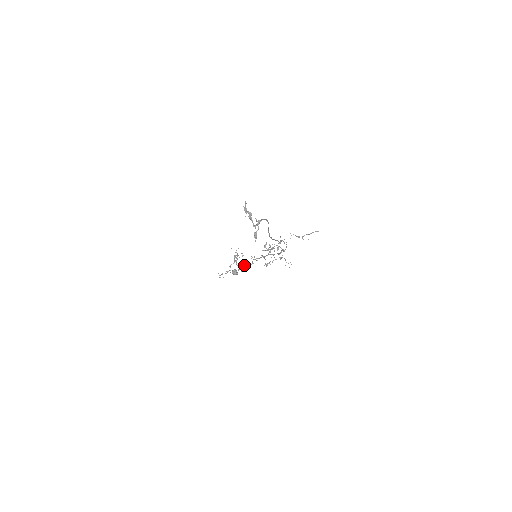
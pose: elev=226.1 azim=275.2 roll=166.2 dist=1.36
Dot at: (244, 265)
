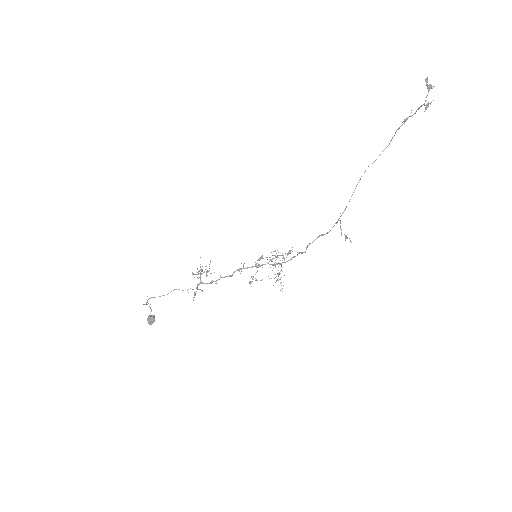
Dot at: occluded
